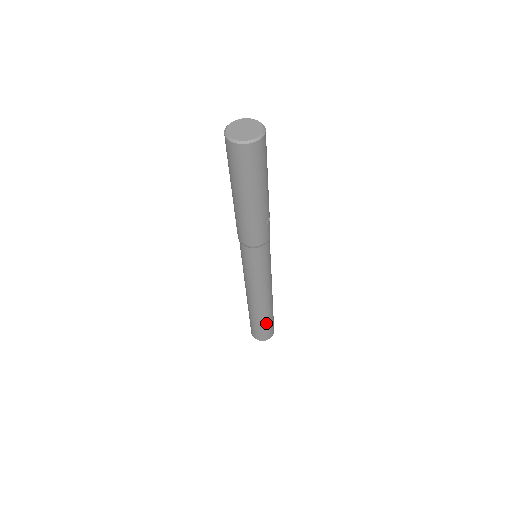
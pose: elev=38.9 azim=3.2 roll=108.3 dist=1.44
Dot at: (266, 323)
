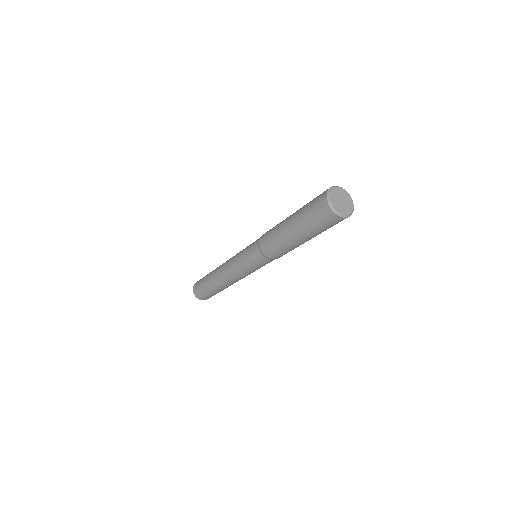
Dot at: (211, 291)
